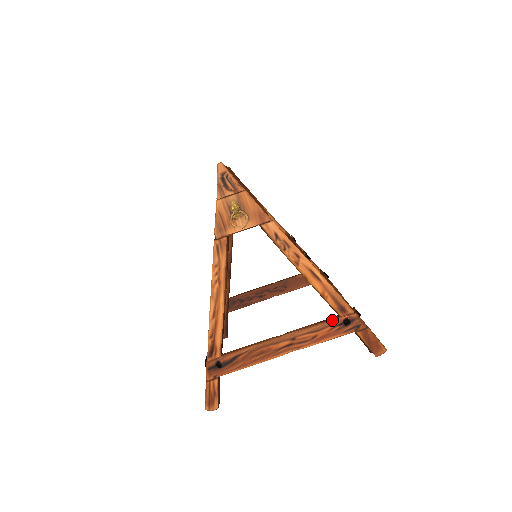
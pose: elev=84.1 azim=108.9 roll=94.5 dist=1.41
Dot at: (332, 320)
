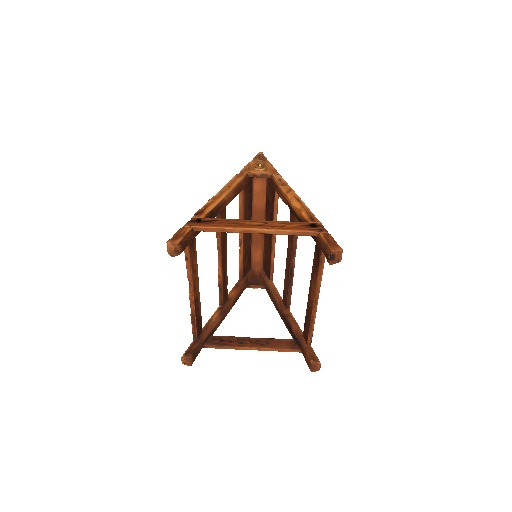
Dot at: (302, 222)
